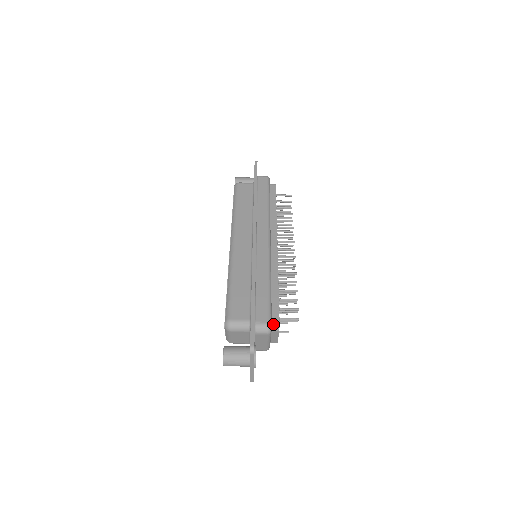
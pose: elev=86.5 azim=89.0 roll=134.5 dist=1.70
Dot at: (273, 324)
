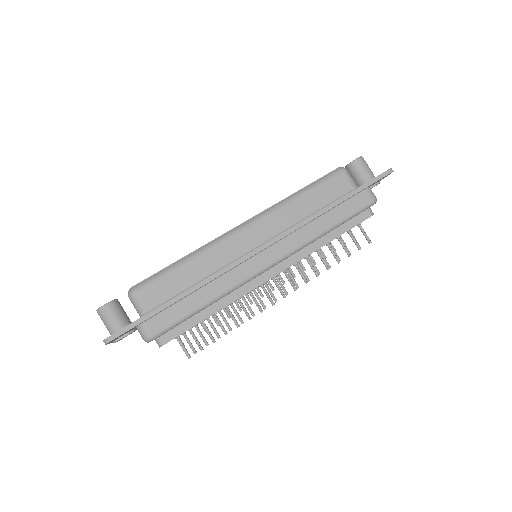
Dot at: (160, 338)
